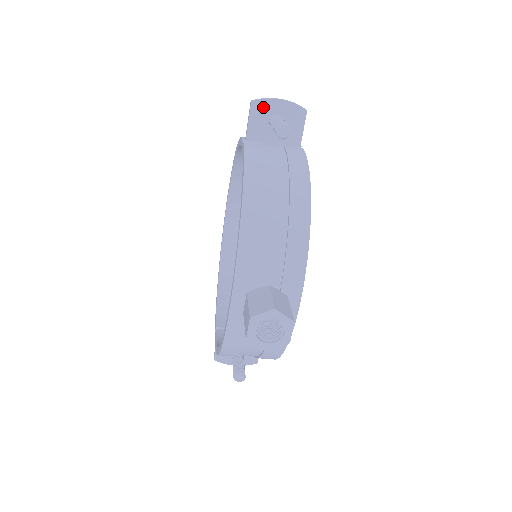
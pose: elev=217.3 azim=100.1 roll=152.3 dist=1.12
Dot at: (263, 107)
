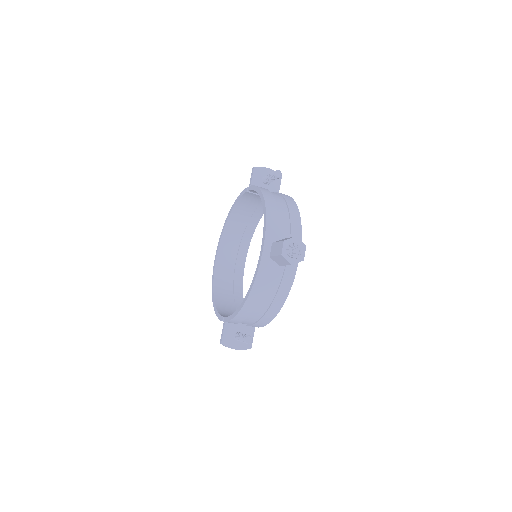
Dot at: (260, 171)
